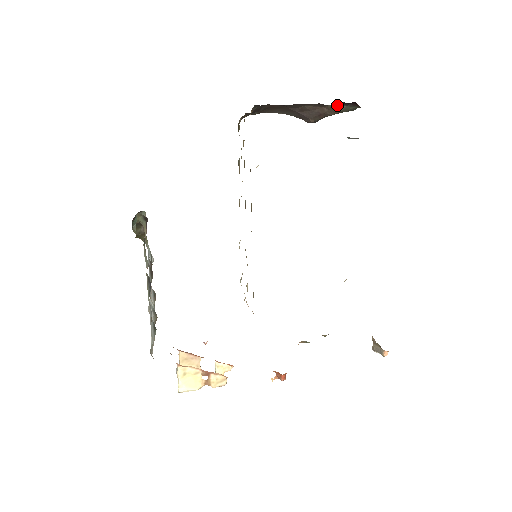
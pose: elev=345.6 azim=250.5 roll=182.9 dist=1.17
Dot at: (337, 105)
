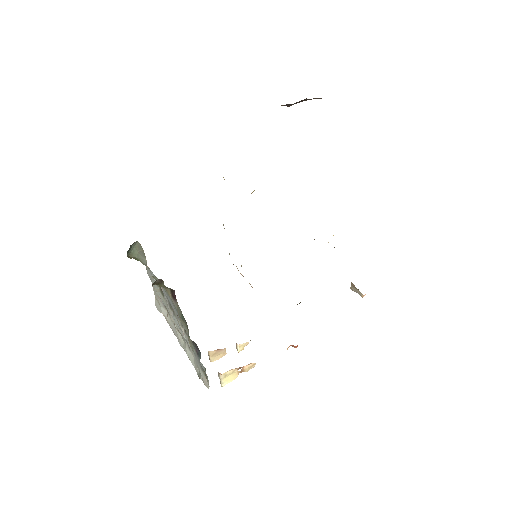
Dot at: (321, 98)
